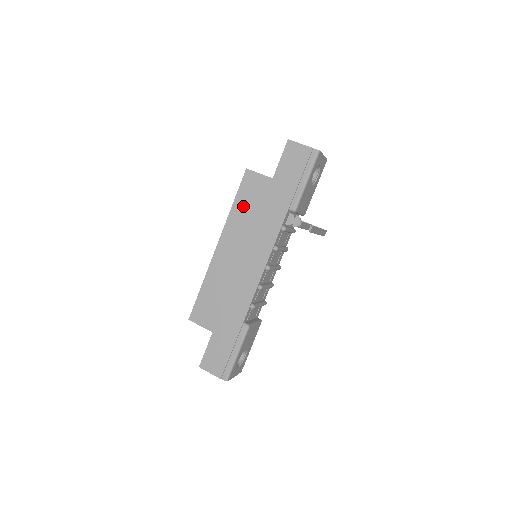
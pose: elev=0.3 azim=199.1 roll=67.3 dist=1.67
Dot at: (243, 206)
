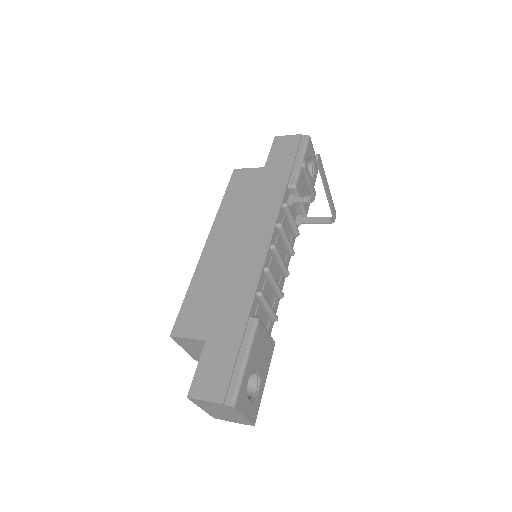
Dot at: (234, 198)
